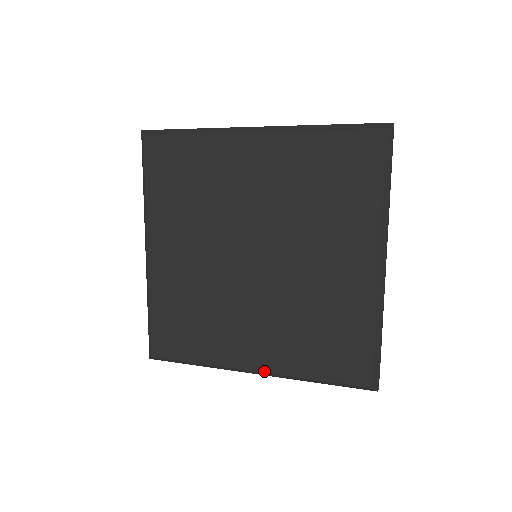
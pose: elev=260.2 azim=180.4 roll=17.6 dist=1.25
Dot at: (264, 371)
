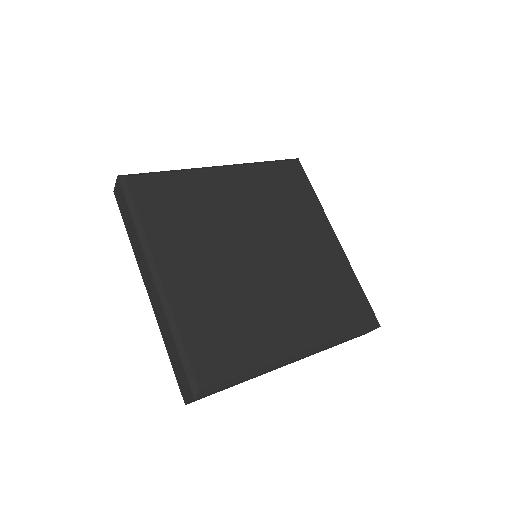
Dot at: (309, 347)
